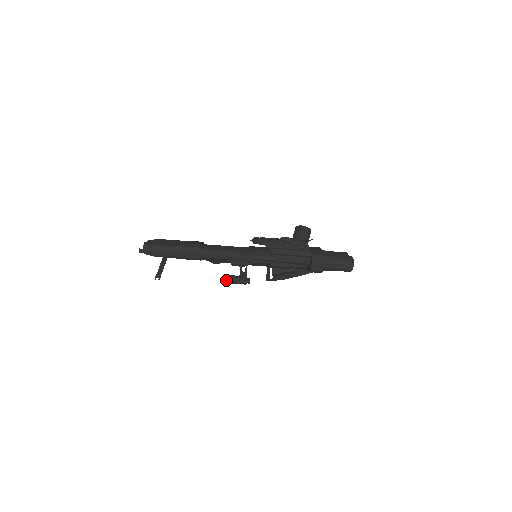
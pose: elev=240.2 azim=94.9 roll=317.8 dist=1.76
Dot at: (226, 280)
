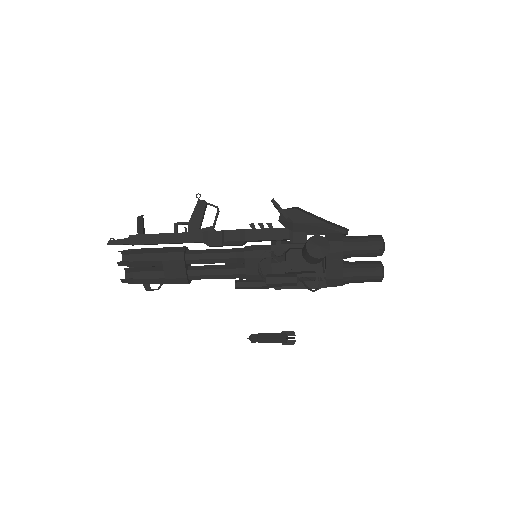
Dot at: occluded
